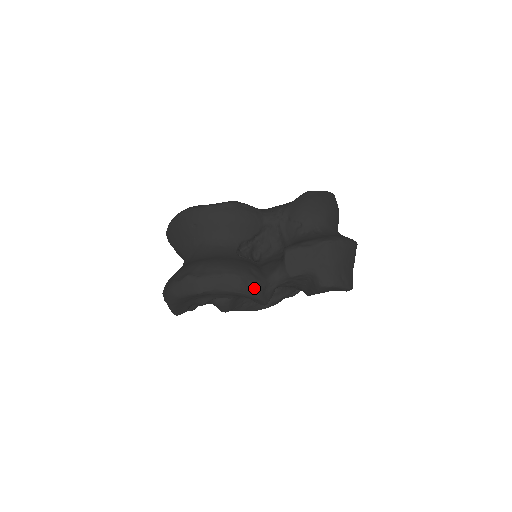
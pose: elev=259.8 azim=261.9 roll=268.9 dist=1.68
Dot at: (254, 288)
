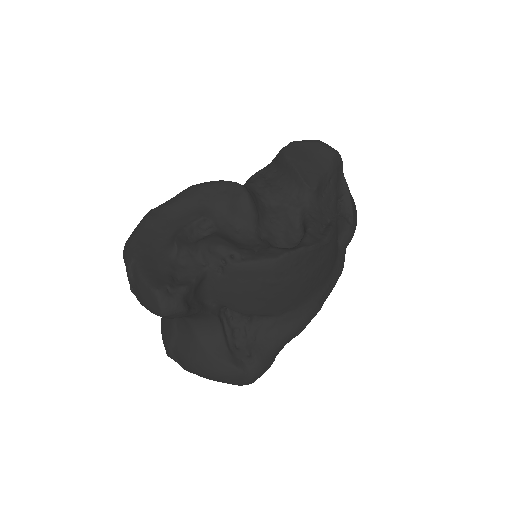
Dot at: occluded
